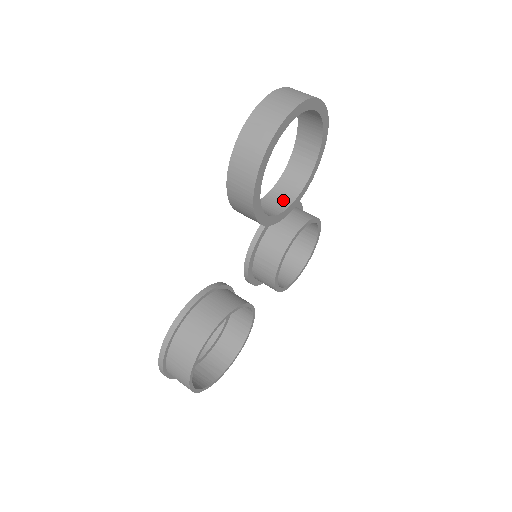
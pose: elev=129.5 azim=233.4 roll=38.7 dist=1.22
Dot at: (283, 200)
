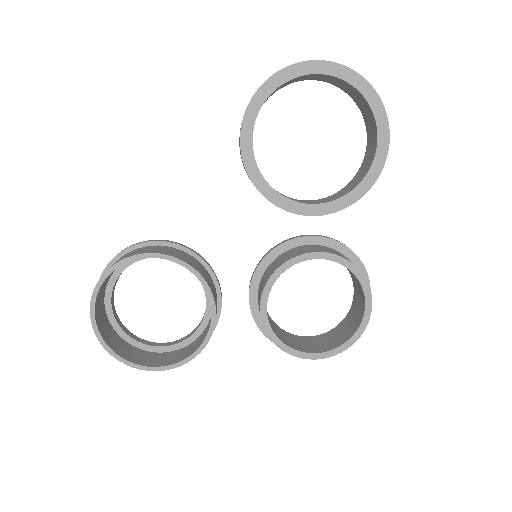
Dot at: (309, 202)
